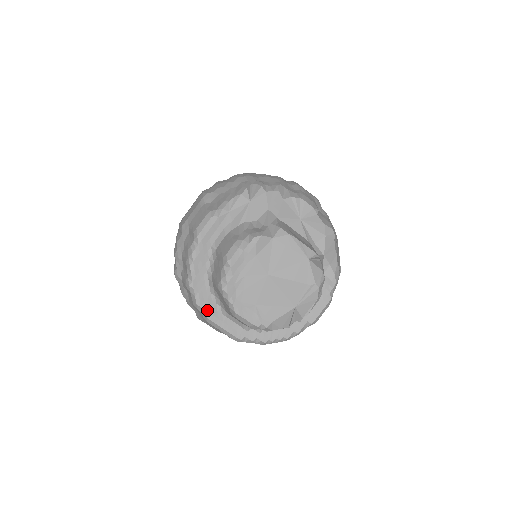
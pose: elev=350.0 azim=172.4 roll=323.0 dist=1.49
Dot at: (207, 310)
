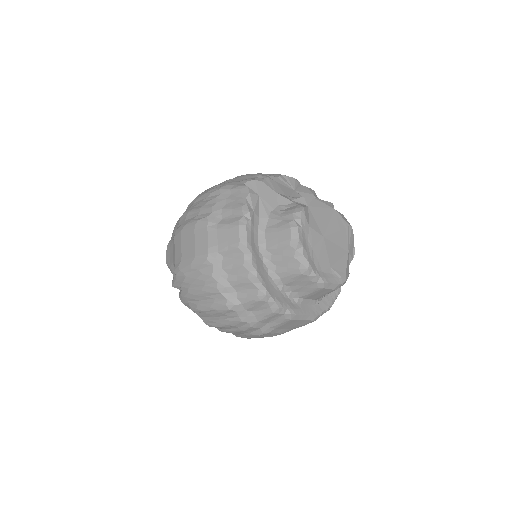
Dot at: (288, 307)
